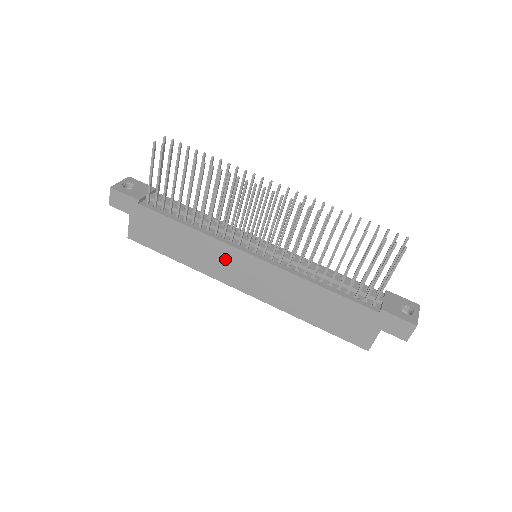
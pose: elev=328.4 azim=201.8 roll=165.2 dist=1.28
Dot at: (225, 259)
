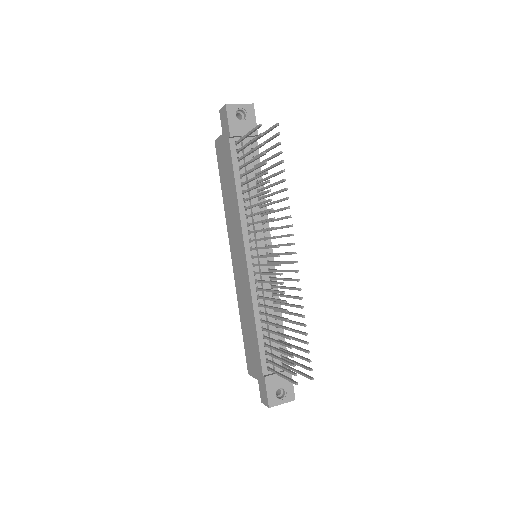
Dot at: (237, 235)
